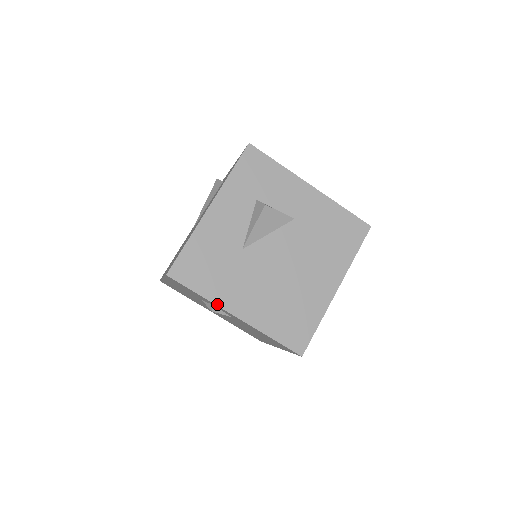
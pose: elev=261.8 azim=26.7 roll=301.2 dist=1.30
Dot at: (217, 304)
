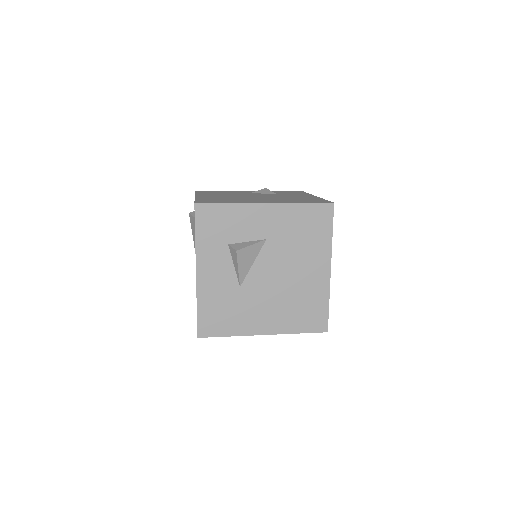
Dot at: (245, 335)
